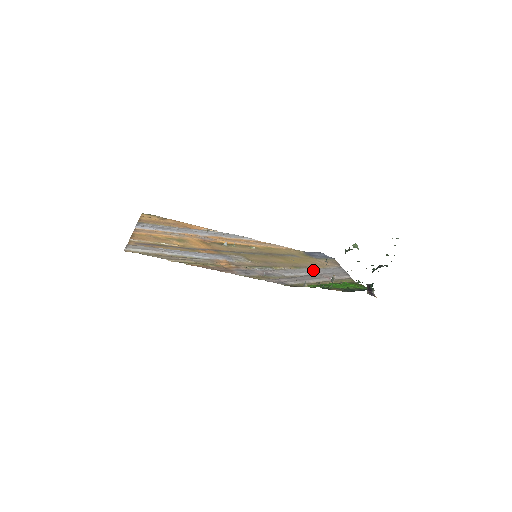
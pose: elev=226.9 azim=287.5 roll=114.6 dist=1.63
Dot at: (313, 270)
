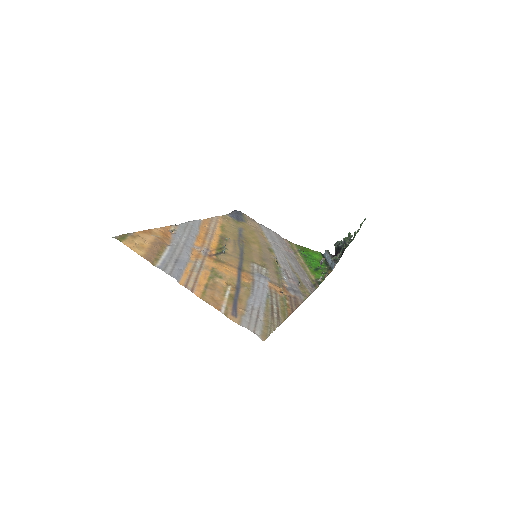
Dot at: (275, 246)
